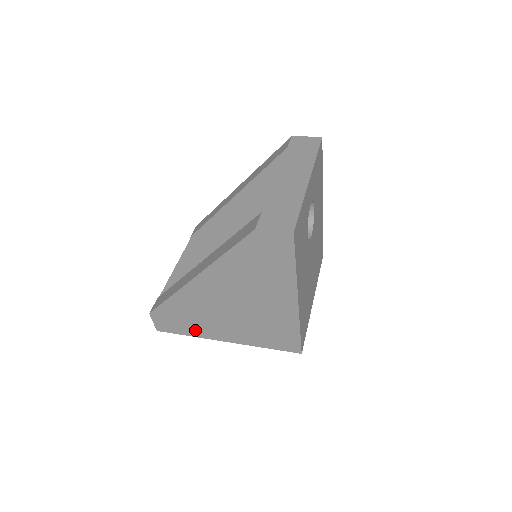
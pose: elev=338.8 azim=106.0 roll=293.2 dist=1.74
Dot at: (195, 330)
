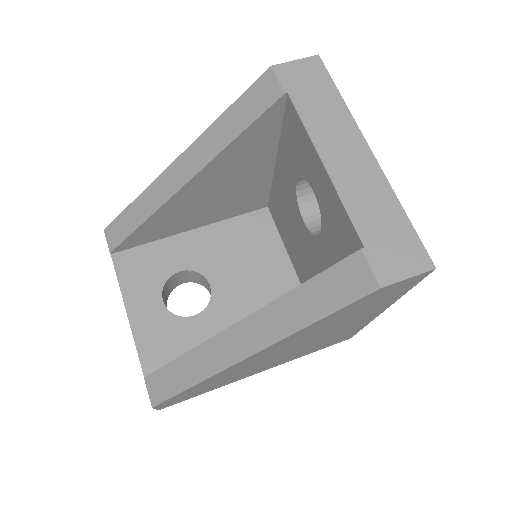
Dot at: (219, 386)
